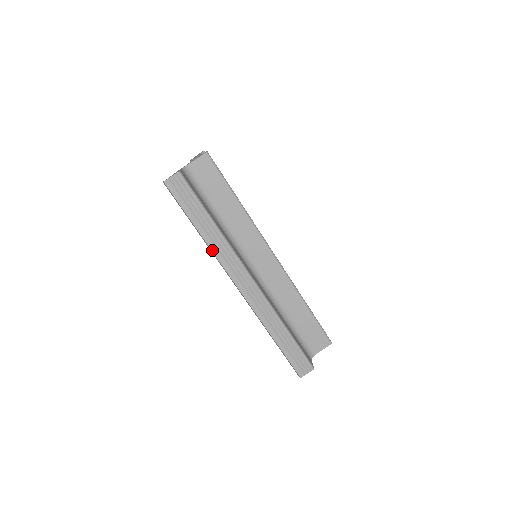
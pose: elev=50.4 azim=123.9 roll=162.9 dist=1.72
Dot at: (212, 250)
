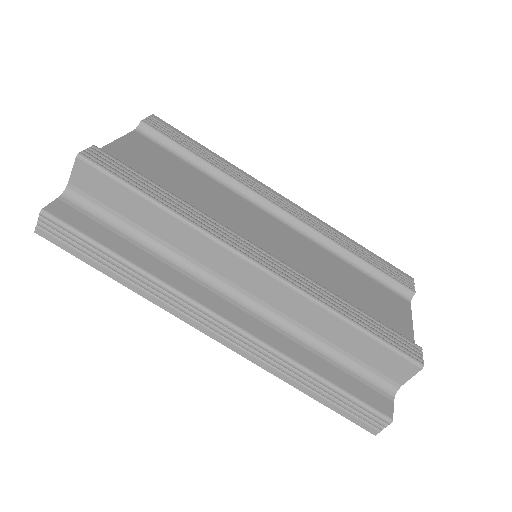
Dot at: (147, 298)
